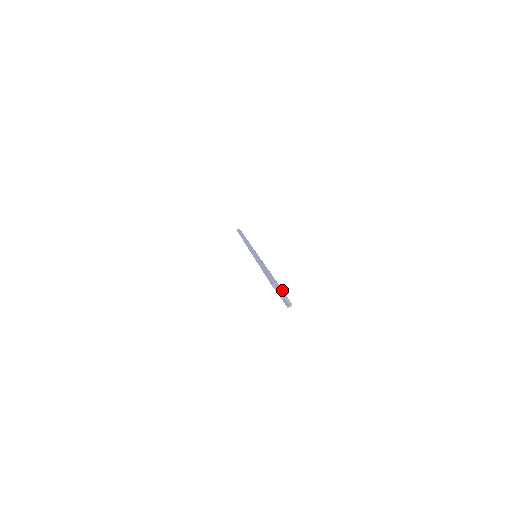
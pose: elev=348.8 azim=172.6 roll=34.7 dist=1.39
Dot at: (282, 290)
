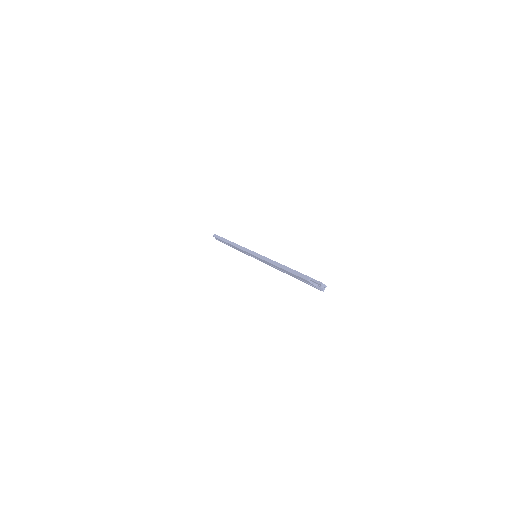
Dot at: (320, 282)
